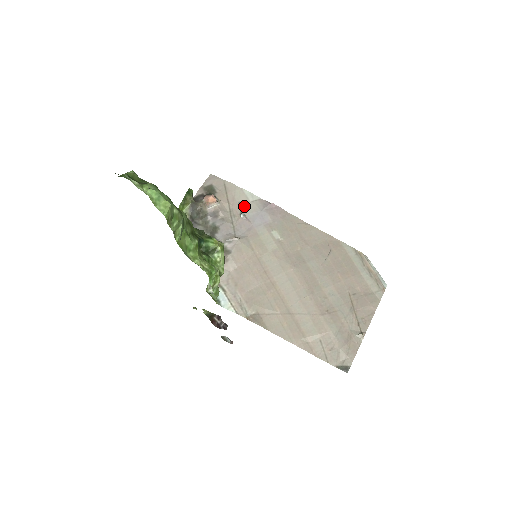
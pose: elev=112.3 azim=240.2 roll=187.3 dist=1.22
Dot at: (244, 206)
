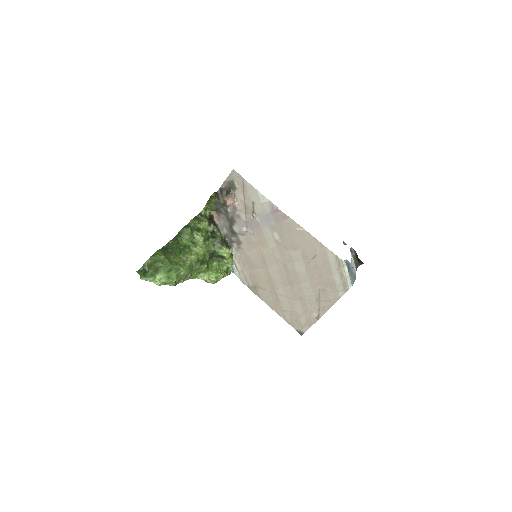
Dot at: (256, 206)
